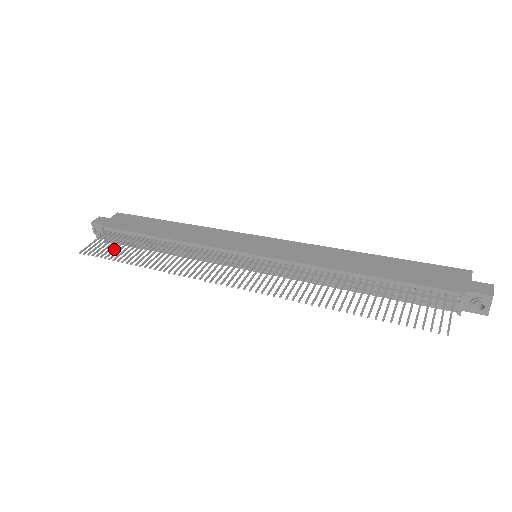
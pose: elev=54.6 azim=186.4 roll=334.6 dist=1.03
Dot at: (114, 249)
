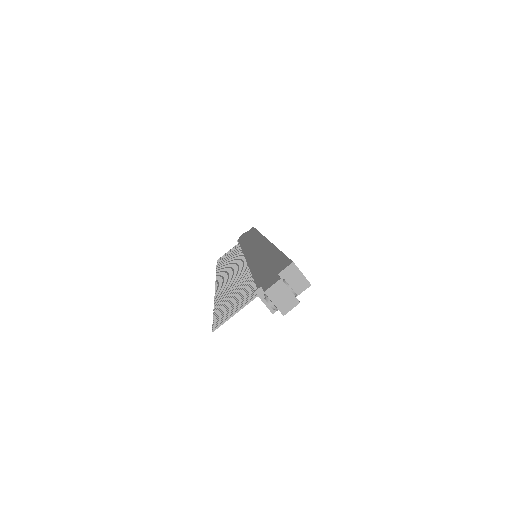
Dot at: (225, 257)
